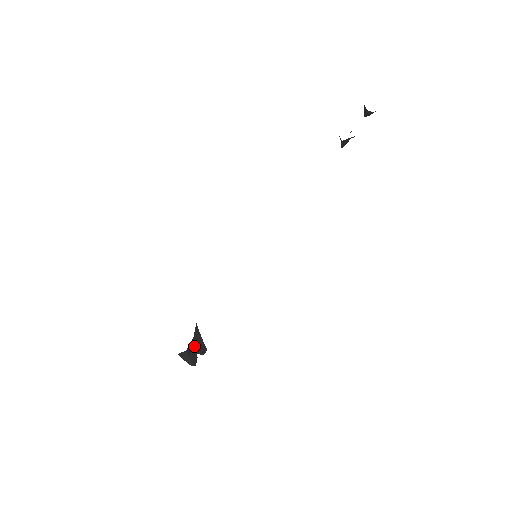
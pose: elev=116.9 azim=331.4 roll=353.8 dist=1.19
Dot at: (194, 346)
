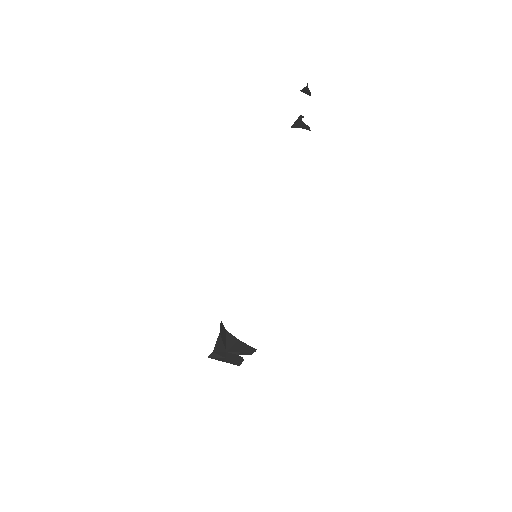
Dot at: (231, 349)
